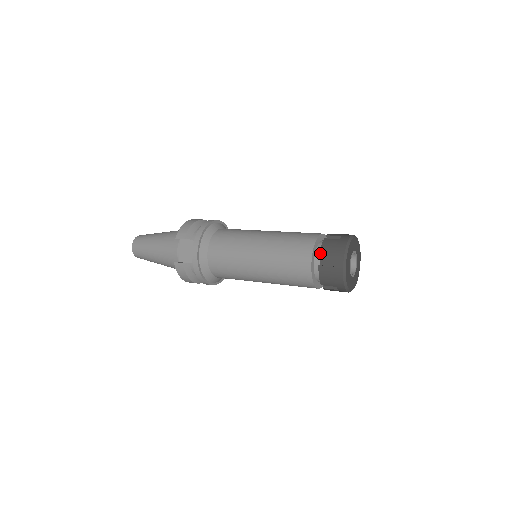
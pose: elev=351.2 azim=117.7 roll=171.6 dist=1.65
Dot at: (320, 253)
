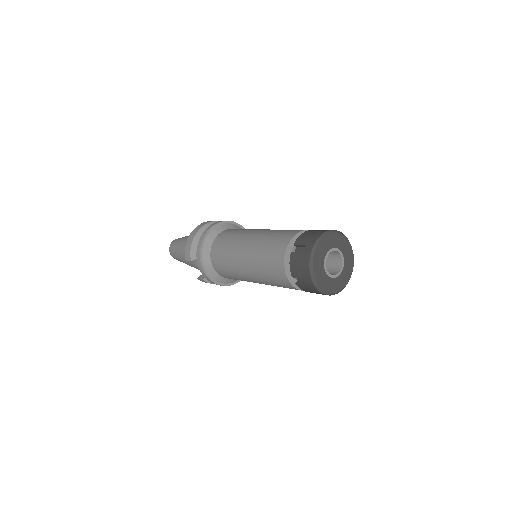
Dot at: occluded
